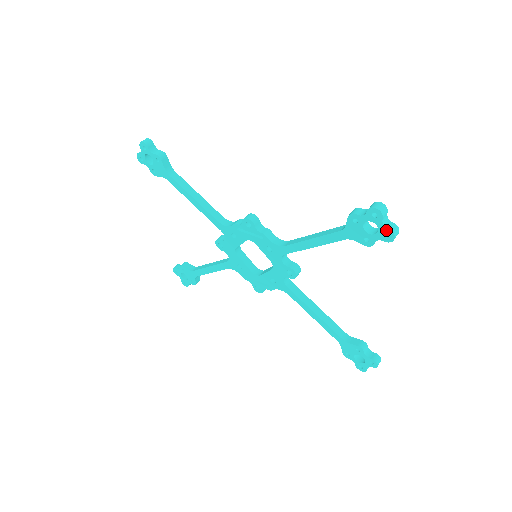
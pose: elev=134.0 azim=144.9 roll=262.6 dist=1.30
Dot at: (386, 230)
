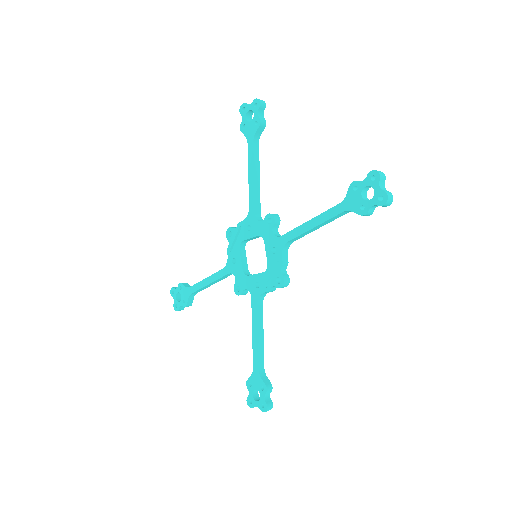
Dot at: (253, 104)
